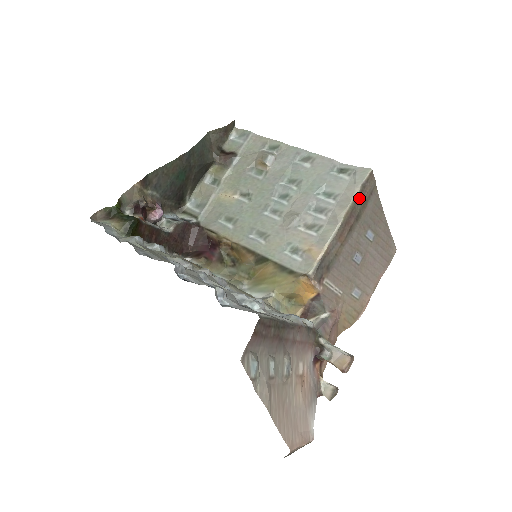
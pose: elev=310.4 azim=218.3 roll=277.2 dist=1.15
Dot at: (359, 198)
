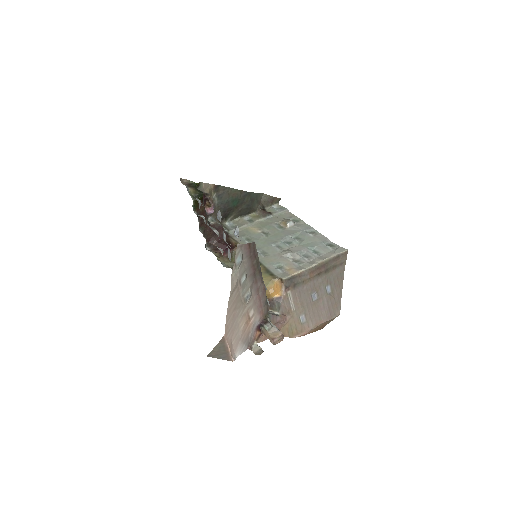
Dot at: (333, 260)
